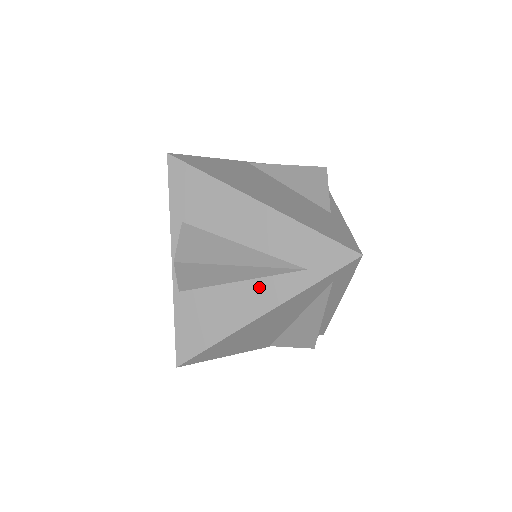
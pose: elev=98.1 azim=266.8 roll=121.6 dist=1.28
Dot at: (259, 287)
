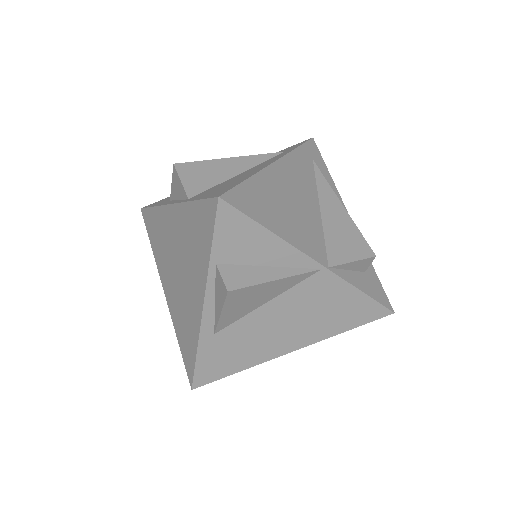
Dot at: (258, 166)
